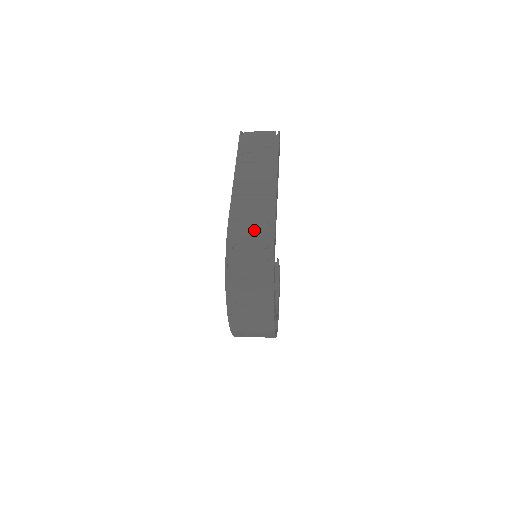
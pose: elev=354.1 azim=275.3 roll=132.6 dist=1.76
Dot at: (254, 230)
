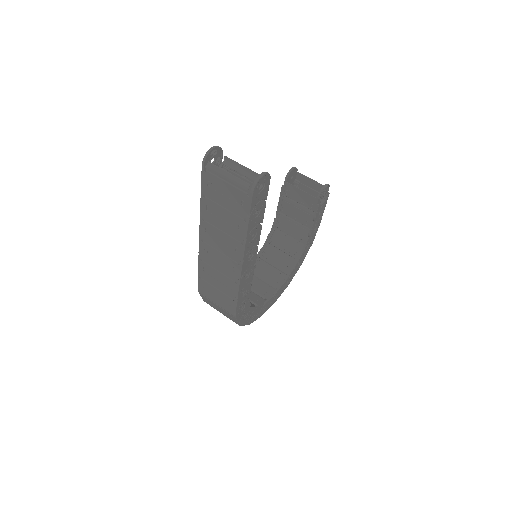
Dot at: (219, 304)
